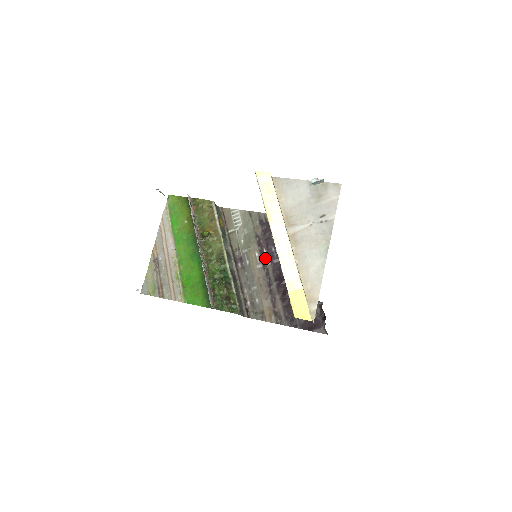
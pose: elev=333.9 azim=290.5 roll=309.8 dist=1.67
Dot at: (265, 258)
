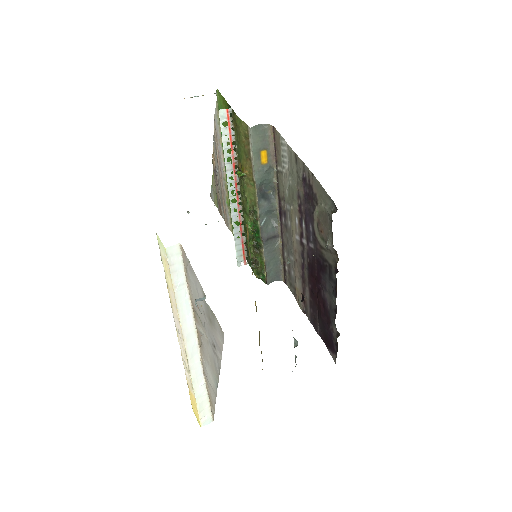
Dot at: (303, 233)
